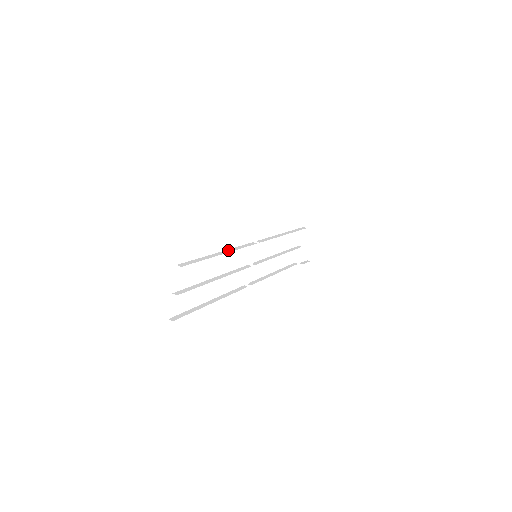
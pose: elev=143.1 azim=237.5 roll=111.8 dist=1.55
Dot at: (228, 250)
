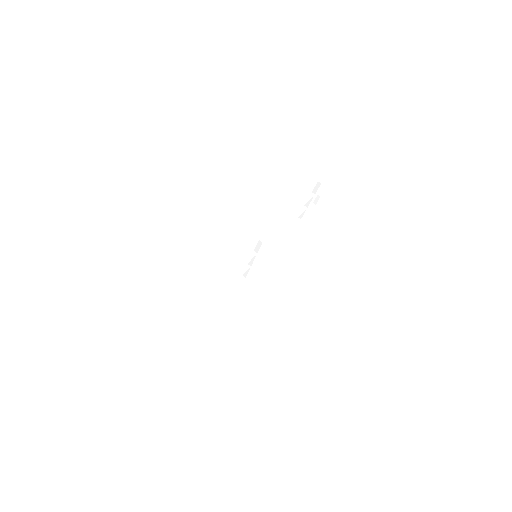
Dot at: (227, 279)
